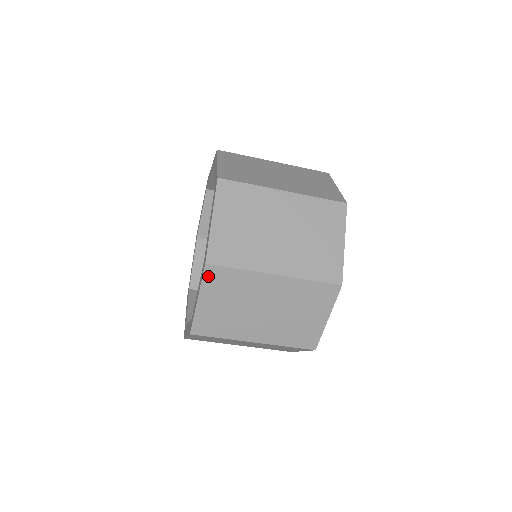
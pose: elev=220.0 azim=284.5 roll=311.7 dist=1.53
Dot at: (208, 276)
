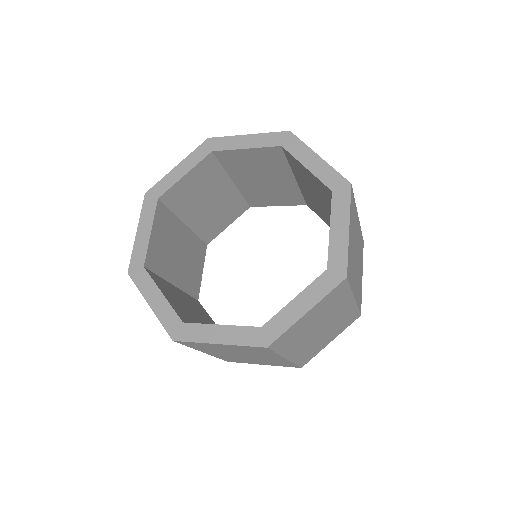
Dot at: (335, 290)
